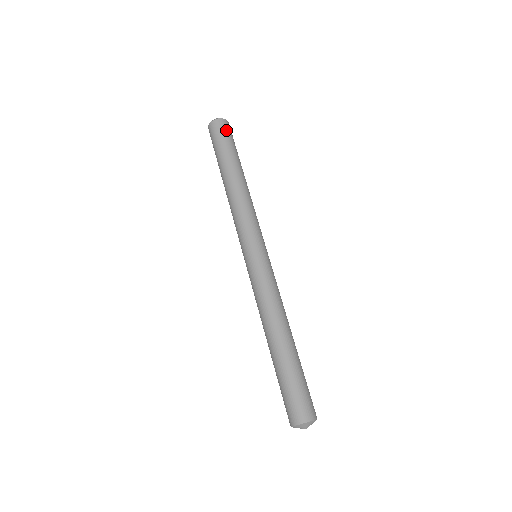
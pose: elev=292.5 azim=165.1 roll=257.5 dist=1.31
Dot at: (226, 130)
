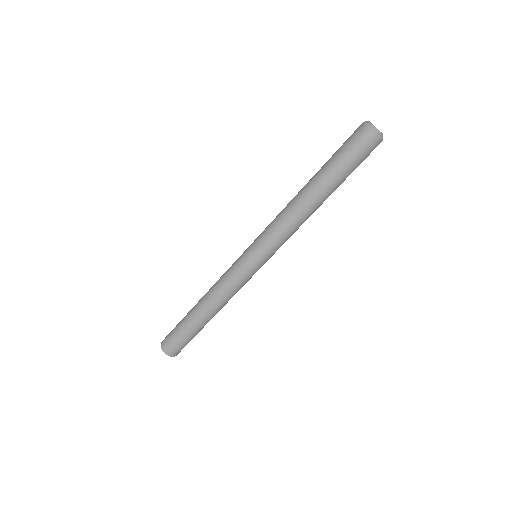
Dot at: (359, 145)
